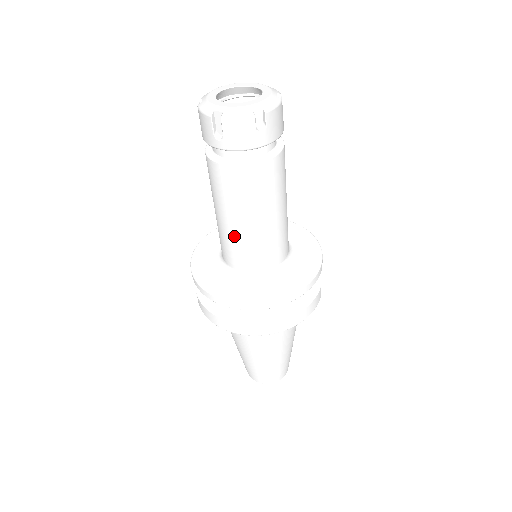
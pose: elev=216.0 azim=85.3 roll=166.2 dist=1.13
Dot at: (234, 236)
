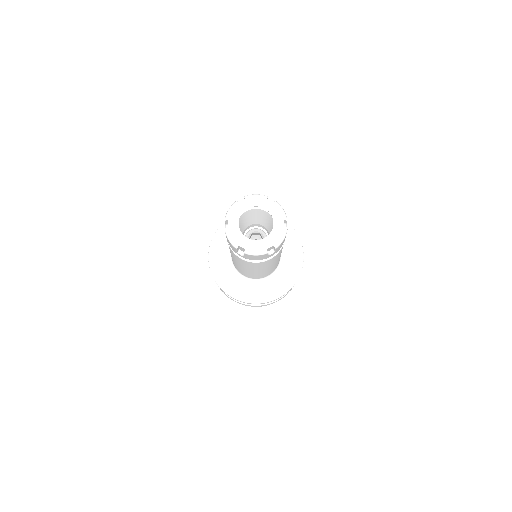
Dot at: (244, 271)
